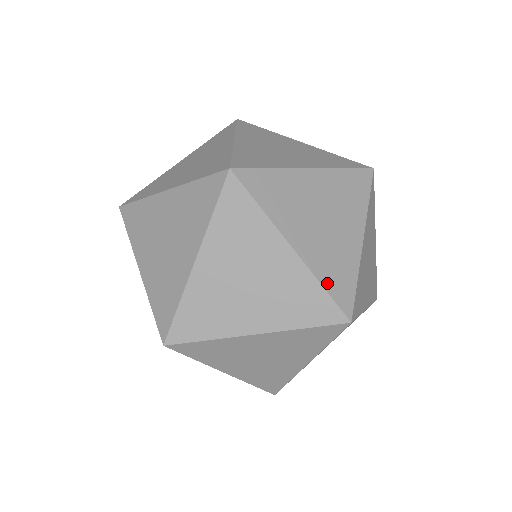
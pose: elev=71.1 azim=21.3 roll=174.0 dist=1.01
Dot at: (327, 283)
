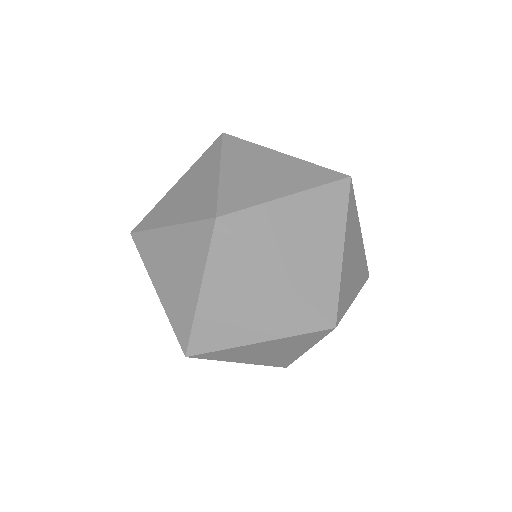
Dot at: (319, 166)
